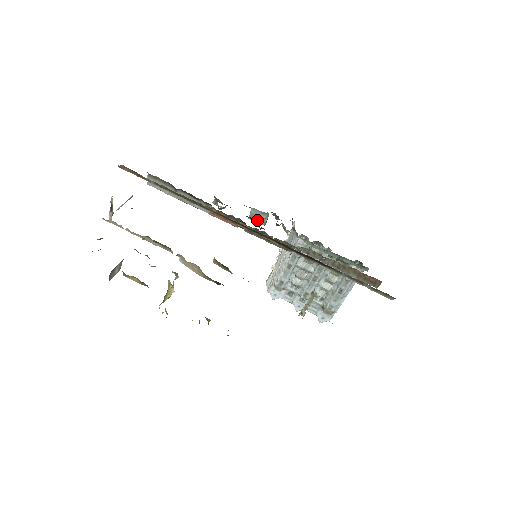
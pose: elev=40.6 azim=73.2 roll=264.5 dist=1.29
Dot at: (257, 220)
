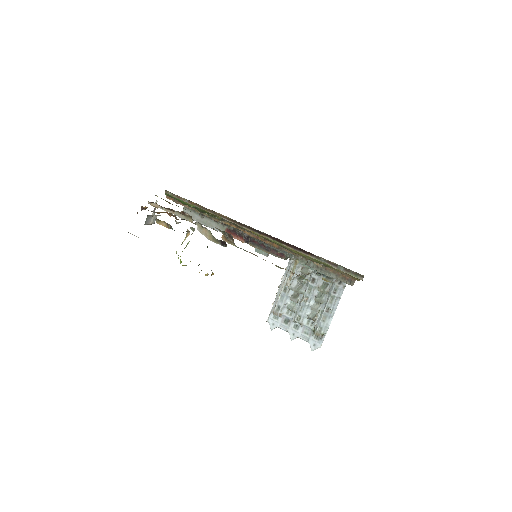
Dot at: (261, 252)
